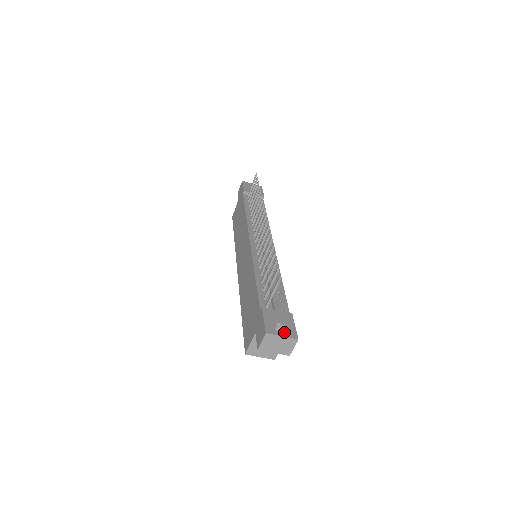
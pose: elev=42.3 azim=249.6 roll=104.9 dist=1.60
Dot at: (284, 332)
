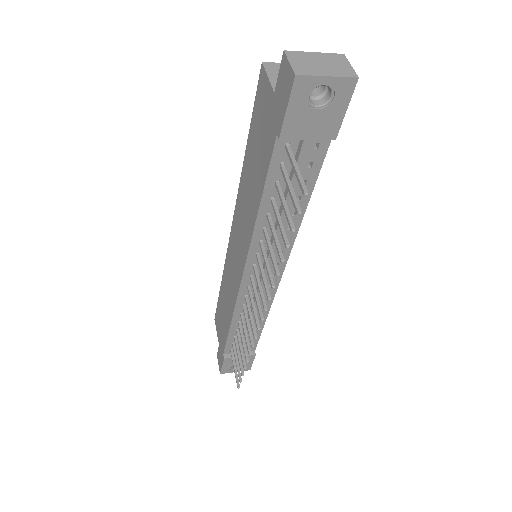
Dot at: occluded
